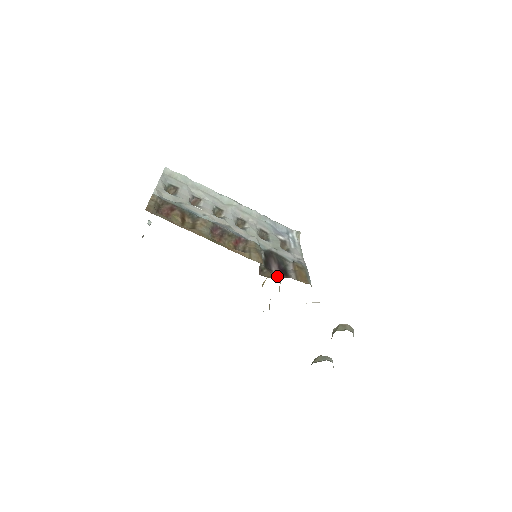
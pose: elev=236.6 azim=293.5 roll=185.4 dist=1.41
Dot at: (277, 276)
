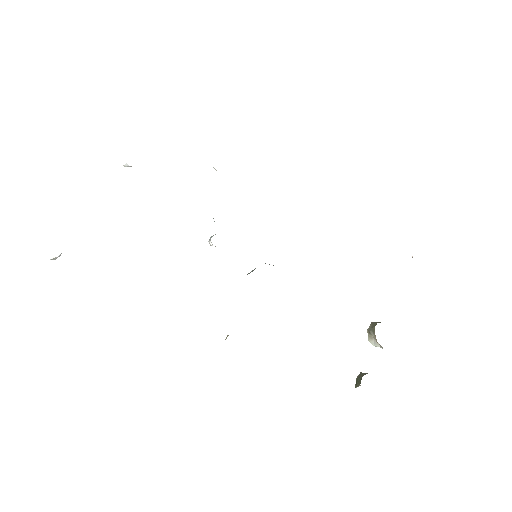
Dot at: occluded
